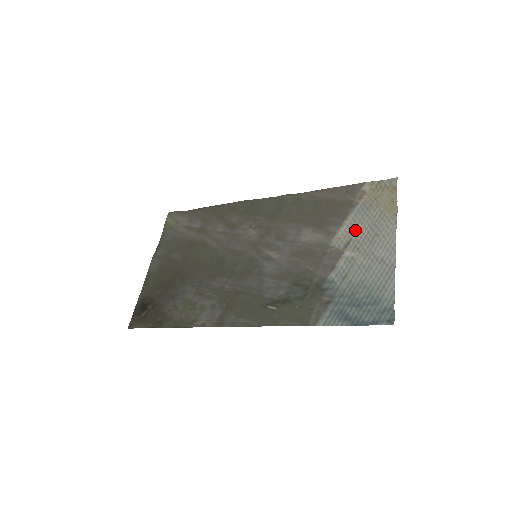
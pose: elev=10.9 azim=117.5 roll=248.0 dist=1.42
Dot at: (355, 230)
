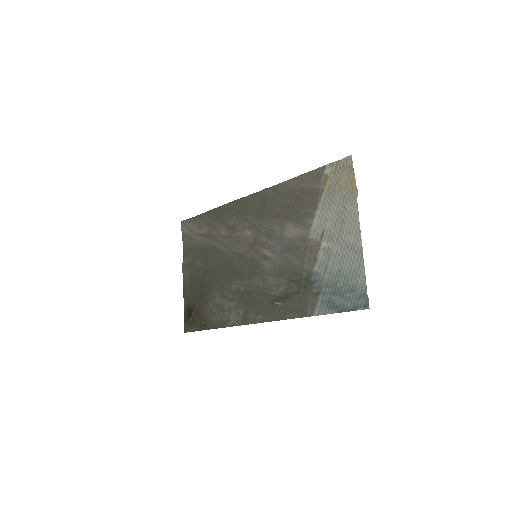
Dot at: (326, 220)
